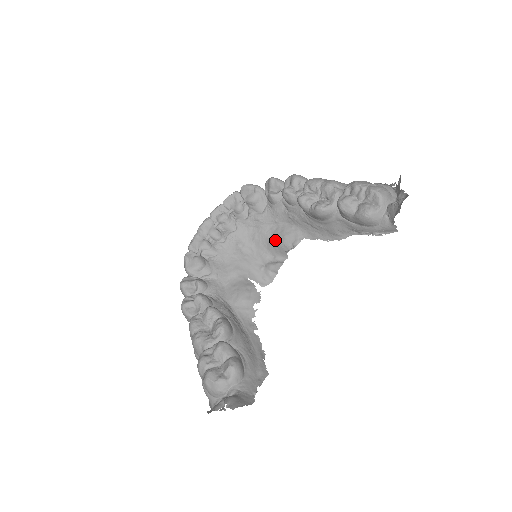
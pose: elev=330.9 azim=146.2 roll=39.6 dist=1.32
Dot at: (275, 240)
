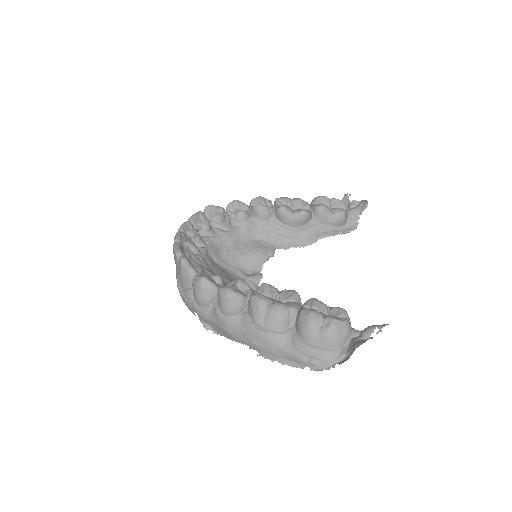
Dot at: (250, 253)
